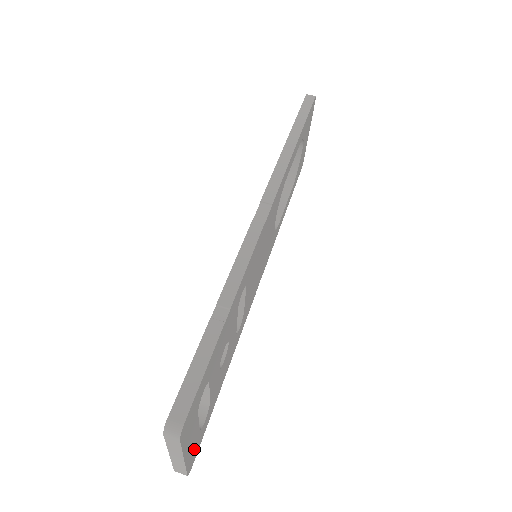
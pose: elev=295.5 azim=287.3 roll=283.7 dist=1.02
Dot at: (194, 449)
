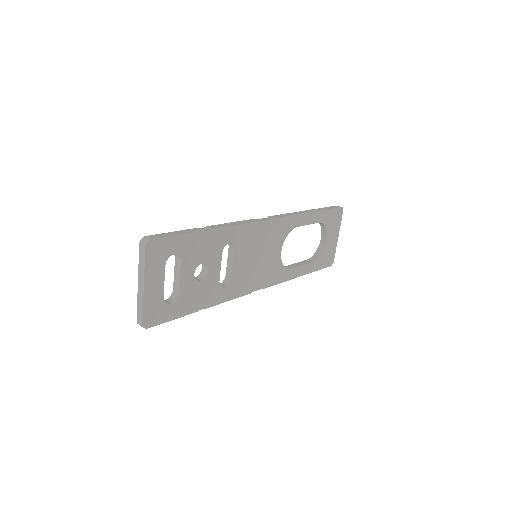
Dot at: (155, 308)
